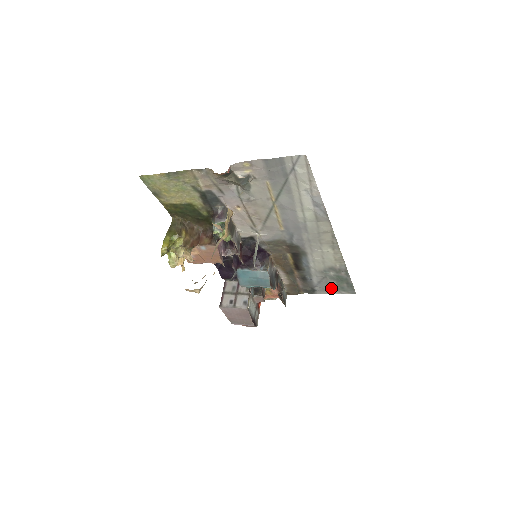
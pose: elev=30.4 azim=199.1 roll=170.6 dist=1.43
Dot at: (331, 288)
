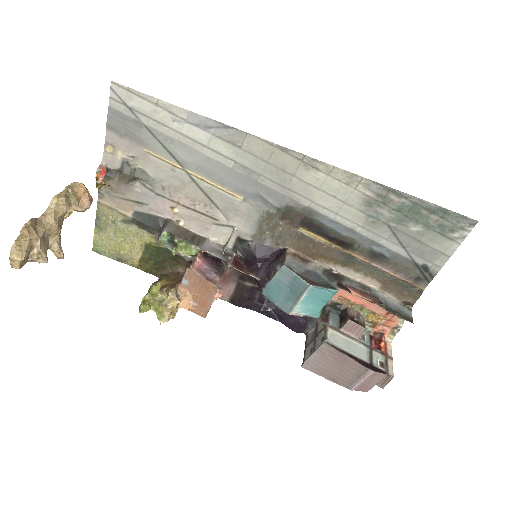
Dot at: (432, 242)
